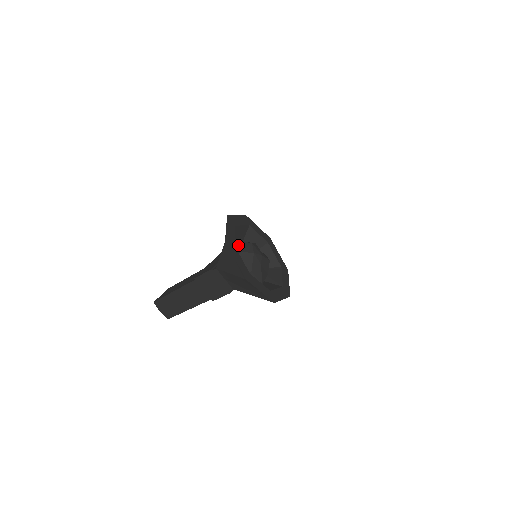
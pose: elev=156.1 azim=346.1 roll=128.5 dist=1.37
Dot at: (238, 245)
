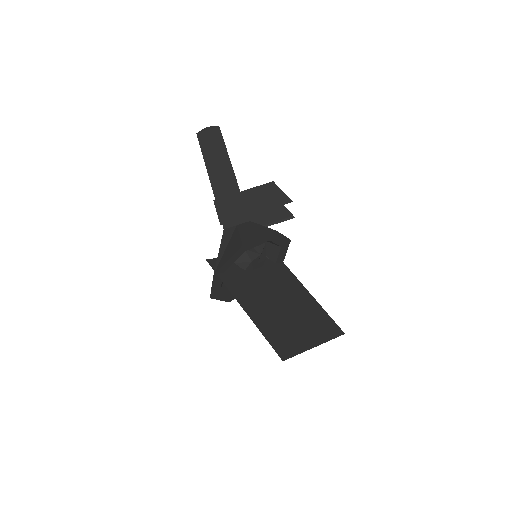
Dot at: occluded
